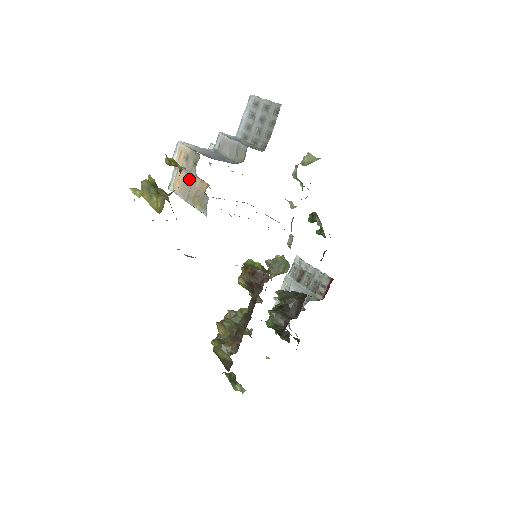
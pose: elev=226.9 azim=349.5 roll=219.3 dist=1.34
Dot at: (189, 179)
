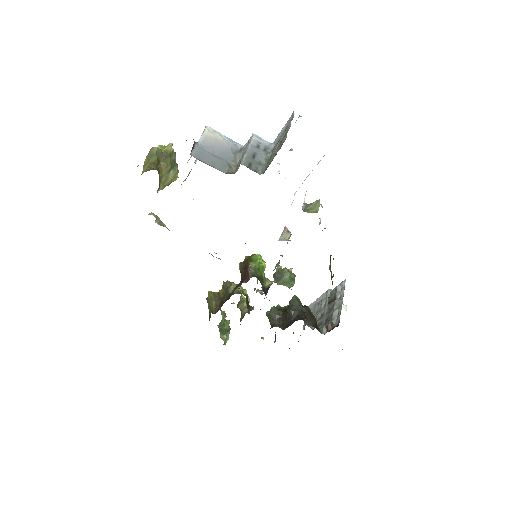
Dot at: occluded
